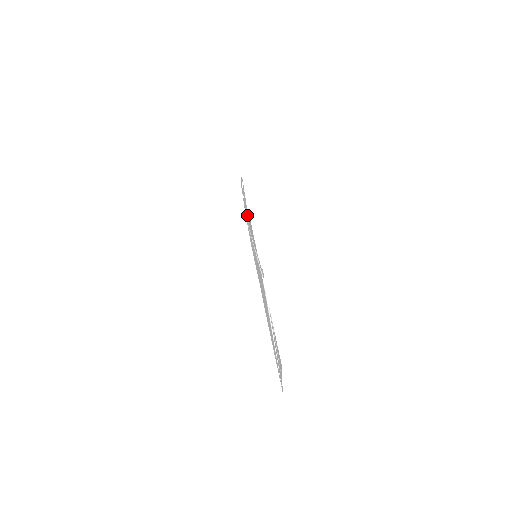
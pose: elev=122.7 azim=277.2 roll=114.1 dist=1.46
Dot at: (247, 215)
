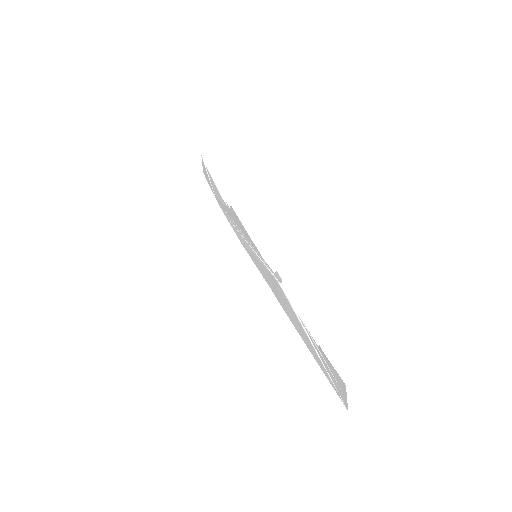
Dot at: (226, 209)
